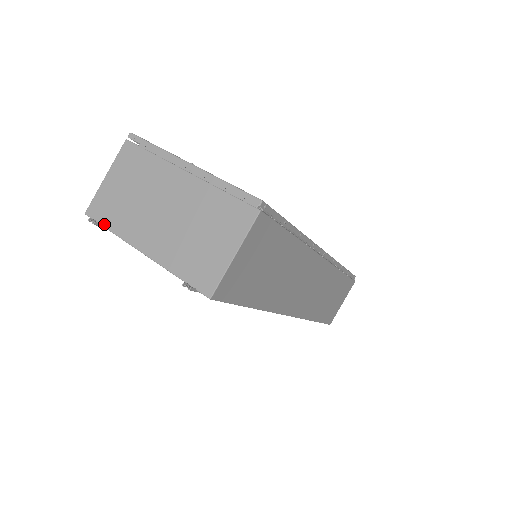
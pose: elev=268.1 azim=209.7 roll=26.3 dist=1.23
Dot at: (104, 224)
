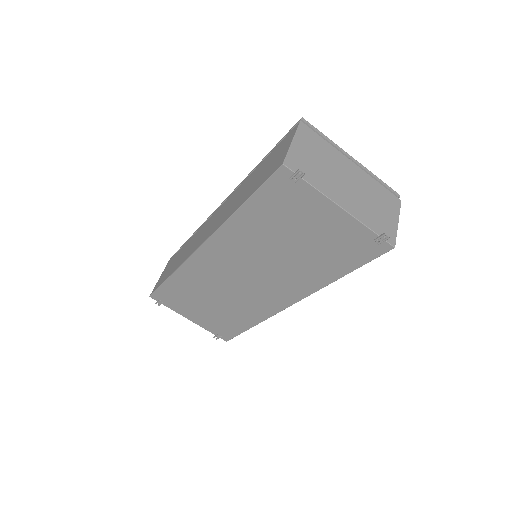
Dot at: (304, 178)
